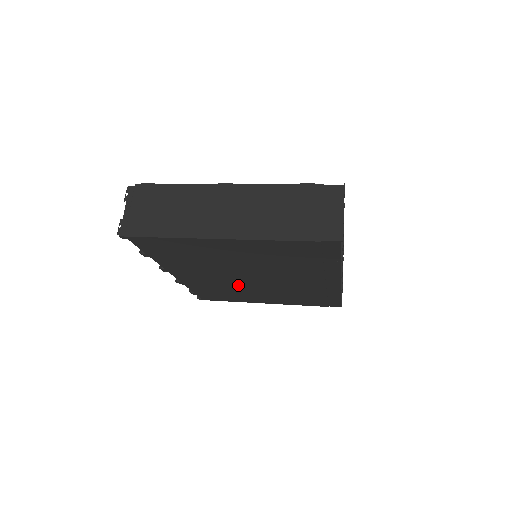
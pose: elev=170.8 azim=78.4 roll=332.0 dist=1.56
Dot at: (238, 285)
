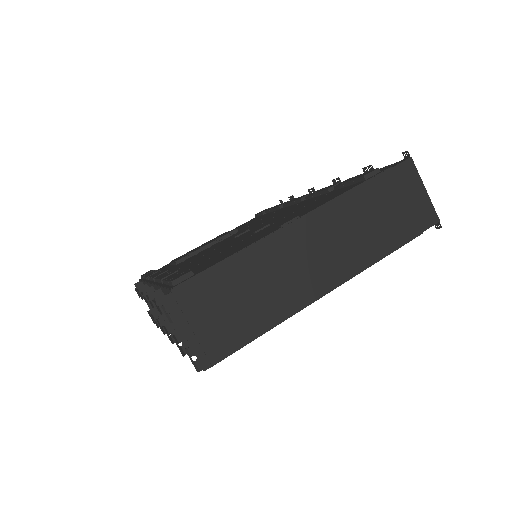
Dot at: occluded
